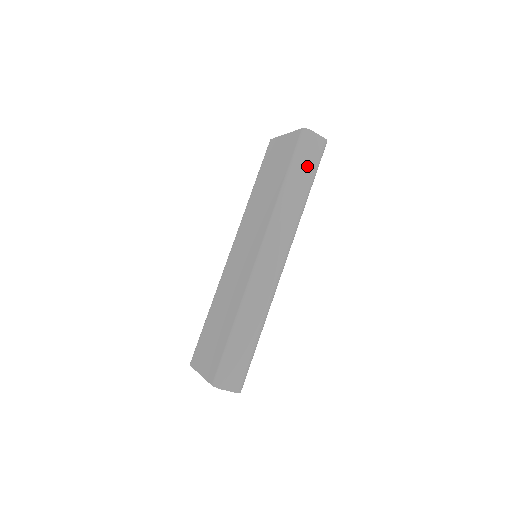
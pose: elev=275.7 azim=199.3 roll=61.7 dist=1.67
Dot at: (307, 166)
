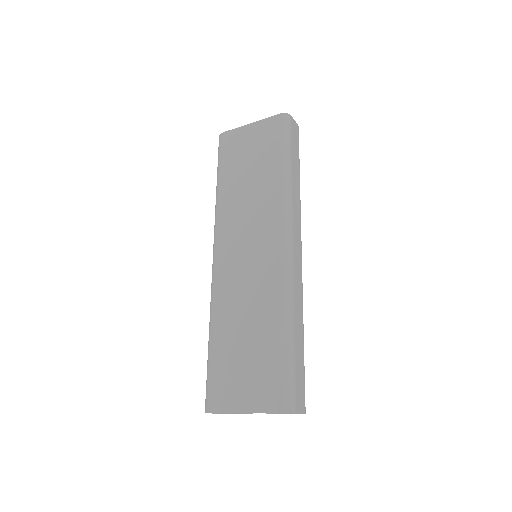
Dot at: (295, 151)
